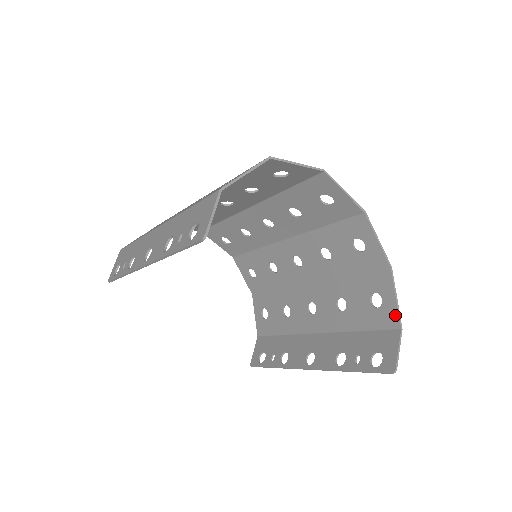
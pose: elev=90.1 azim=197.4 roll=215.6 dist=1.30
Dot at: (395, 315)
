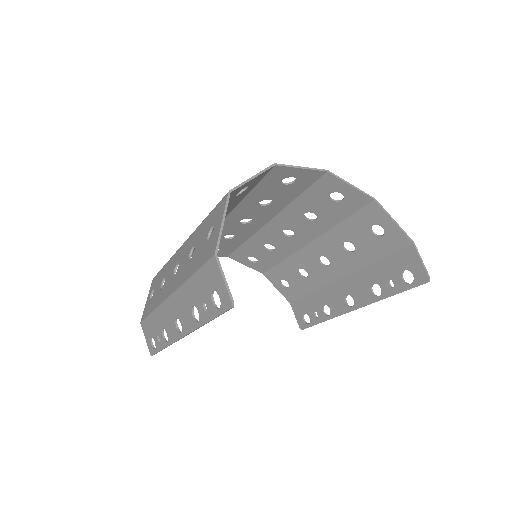
Dot at: (401, 235)
